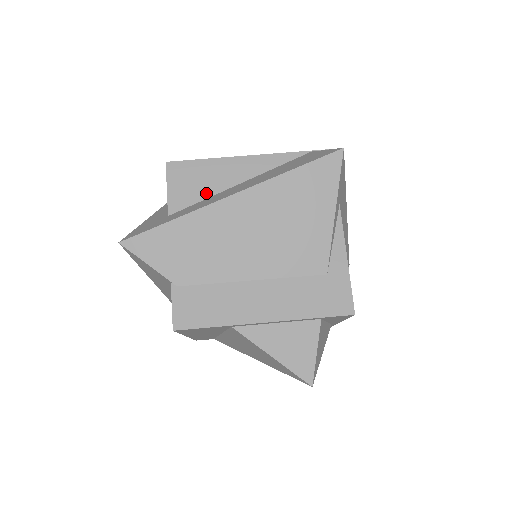
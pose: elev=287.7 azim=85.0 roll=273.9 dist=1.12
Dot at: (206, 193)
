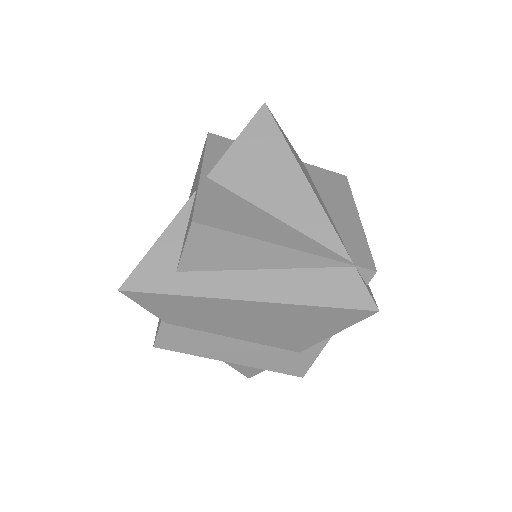
Dot at: (224, 266)
